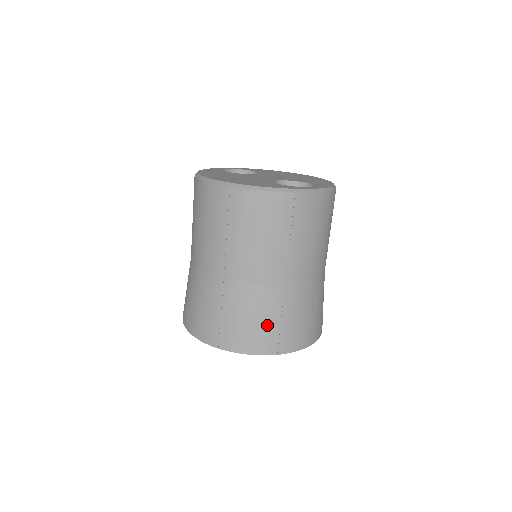
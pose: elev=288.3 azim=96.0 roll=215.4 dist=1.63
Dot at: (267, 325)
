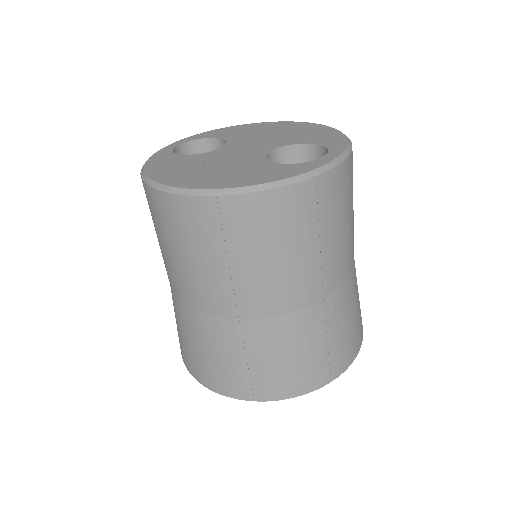
Dot at: (312, 356)
